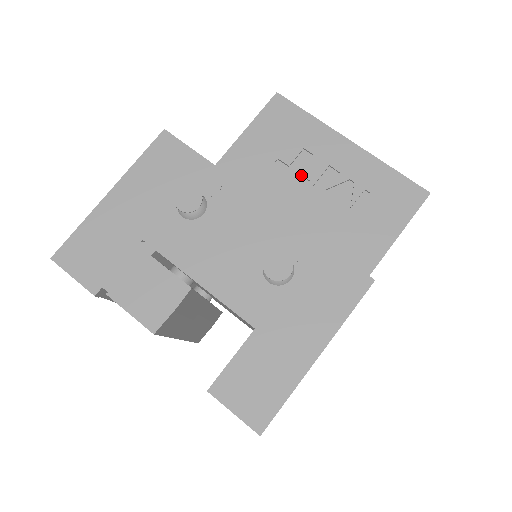
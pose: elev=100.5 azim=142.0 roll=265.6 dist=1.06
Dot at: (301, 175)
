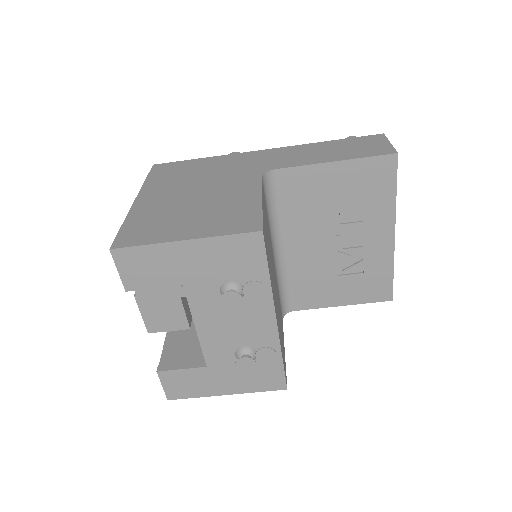
Dot at: (340, 226)
